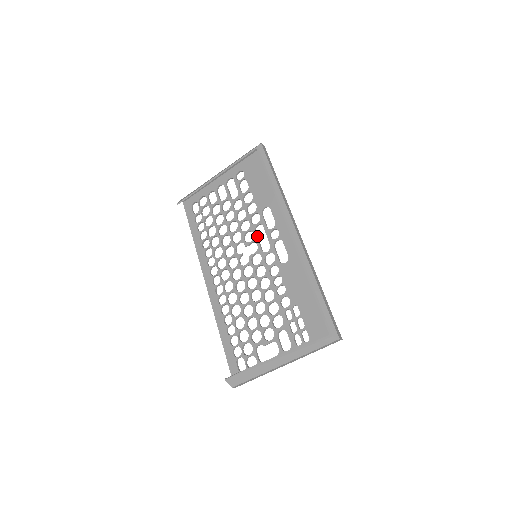
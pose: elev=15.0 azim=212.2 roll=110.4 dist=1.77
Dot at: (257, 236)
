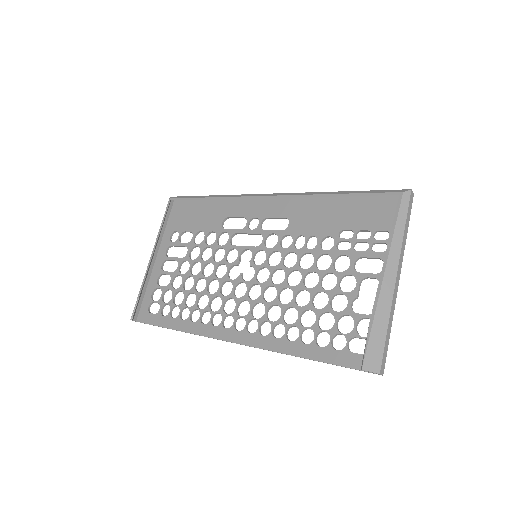
Dot at: (239, 246)
